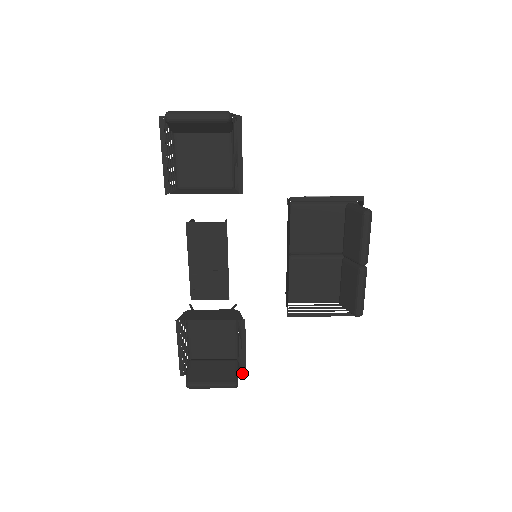
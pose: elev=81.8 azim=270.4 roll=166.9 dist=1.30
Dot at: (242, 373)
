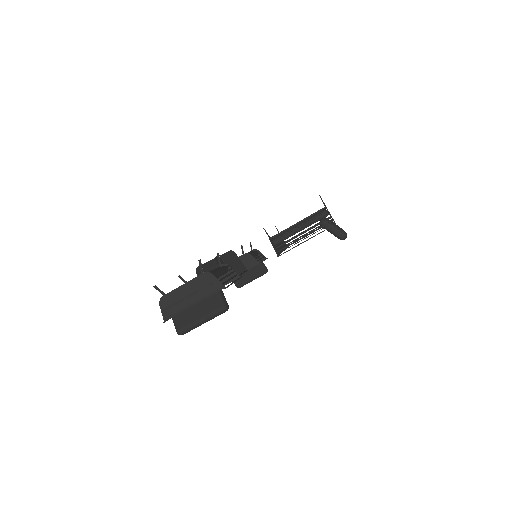
Dot at: (264, 258)
